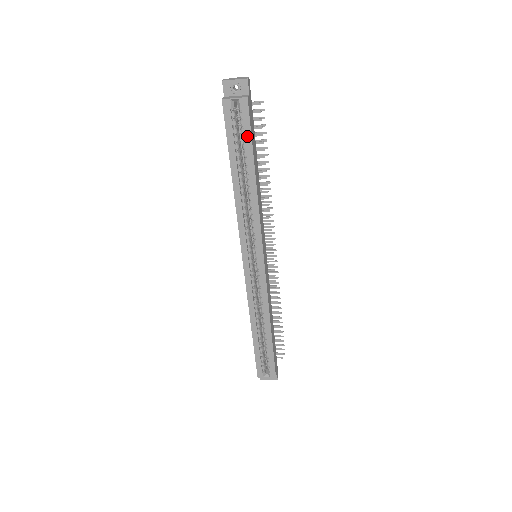
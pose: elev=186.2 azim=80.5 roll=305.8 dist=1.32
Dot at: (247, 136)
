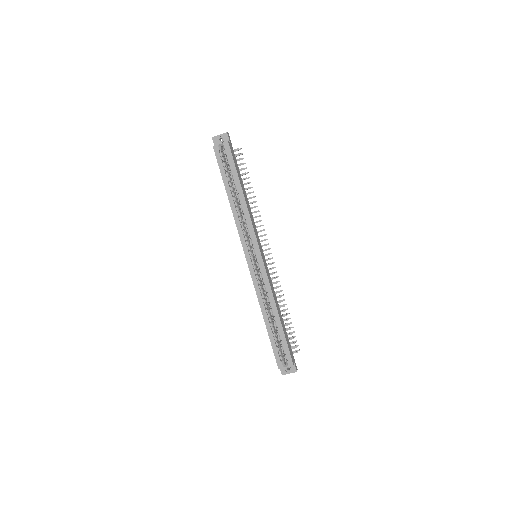
Dot at: (232, 165)
